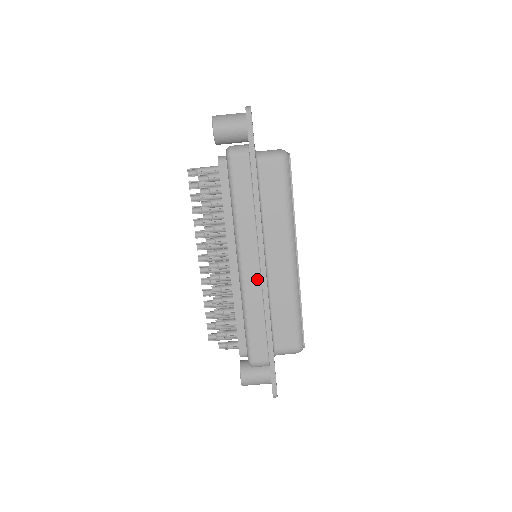
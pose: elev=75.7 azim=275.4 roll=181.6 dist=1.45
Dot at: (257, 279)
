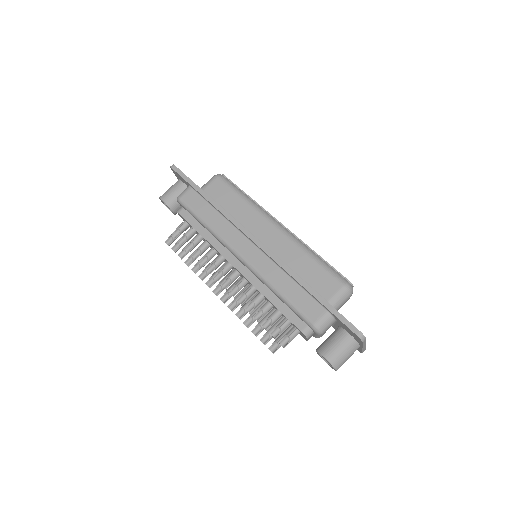
Dot at: (261, 256)
